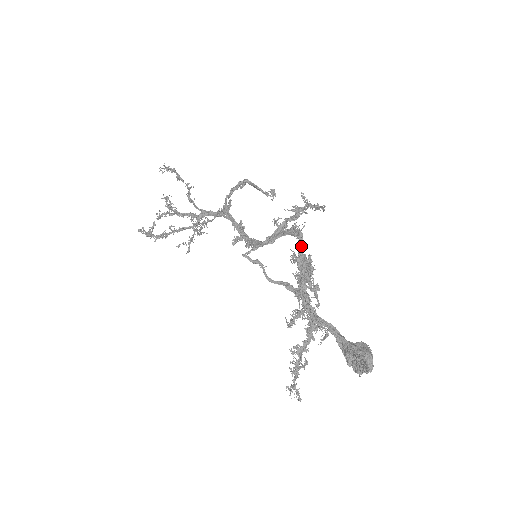
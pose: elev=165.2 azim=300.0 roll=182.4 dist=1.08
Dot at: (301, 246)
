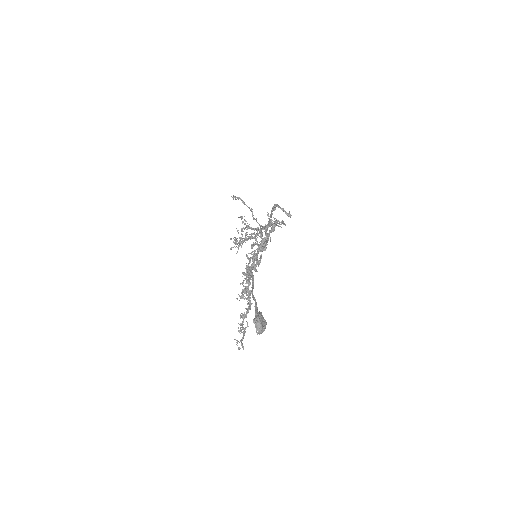
Dot at: (259, 248)
